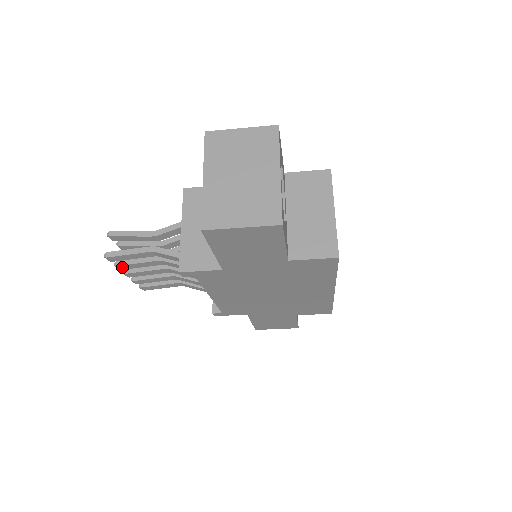
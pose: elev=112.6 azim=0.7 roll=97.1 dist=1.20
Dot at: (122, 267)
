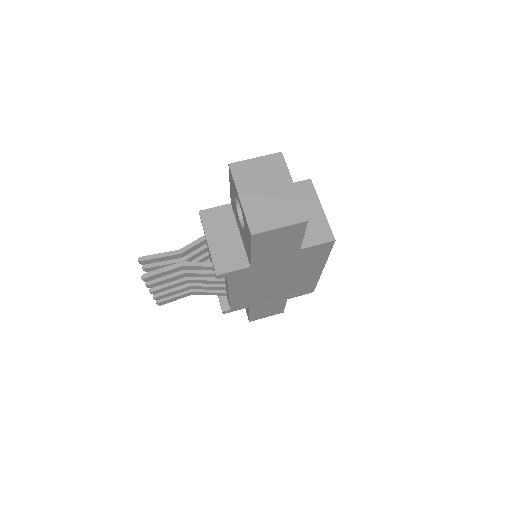
Dot at: (152, 285)
